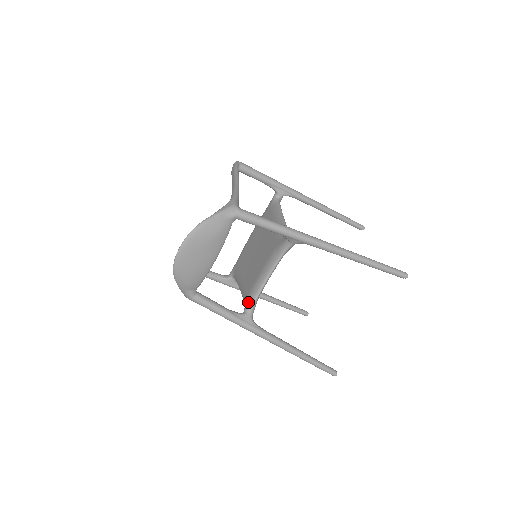
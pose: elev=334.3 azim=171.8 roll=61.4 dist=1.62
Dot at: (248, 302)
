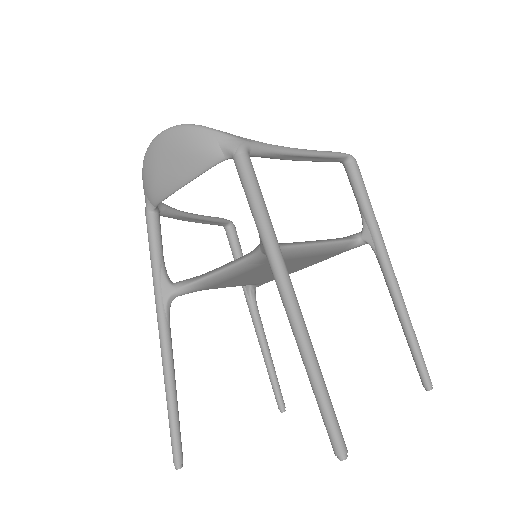
Dot at: (187, 279)
